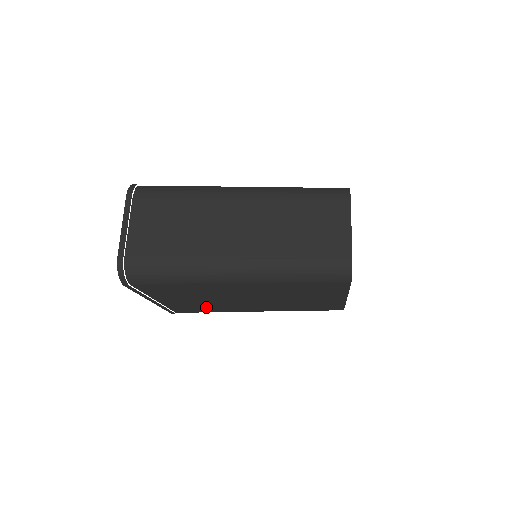
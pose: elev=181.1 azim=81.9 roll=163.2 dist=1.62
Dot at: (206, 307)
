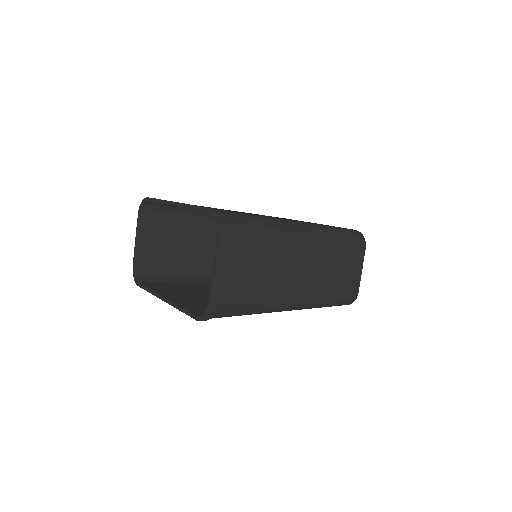
Dot at: occluded
